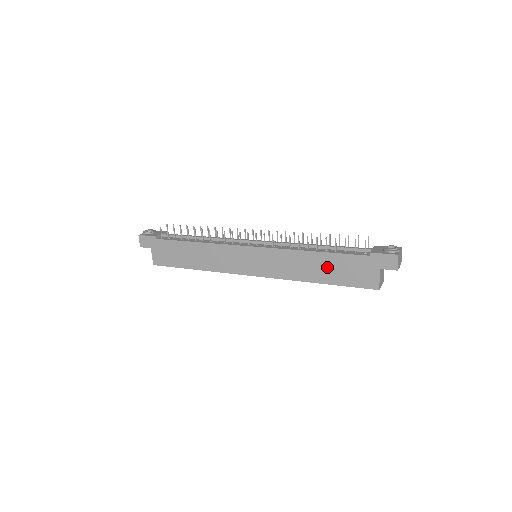
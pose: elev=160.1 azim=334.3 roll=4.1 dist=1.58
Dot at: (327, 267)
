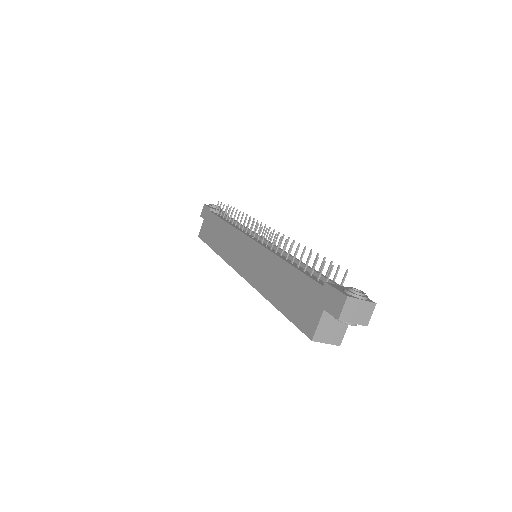
Dot at: (286, 286)
